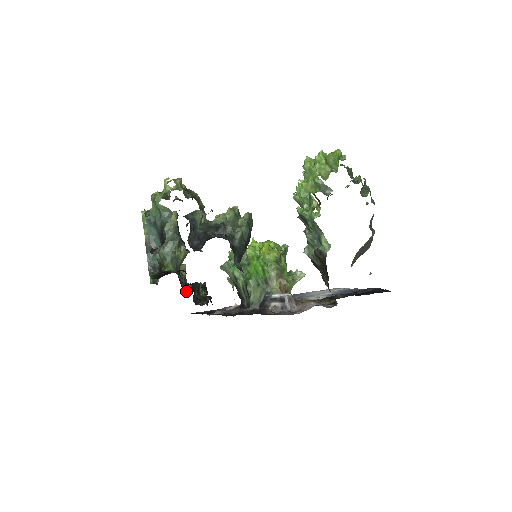
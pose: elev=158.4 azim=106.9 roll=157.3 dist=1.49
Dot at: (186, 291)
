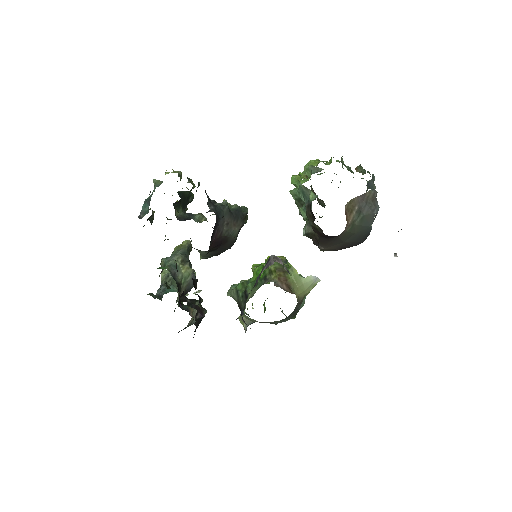
Dot at: occluded
